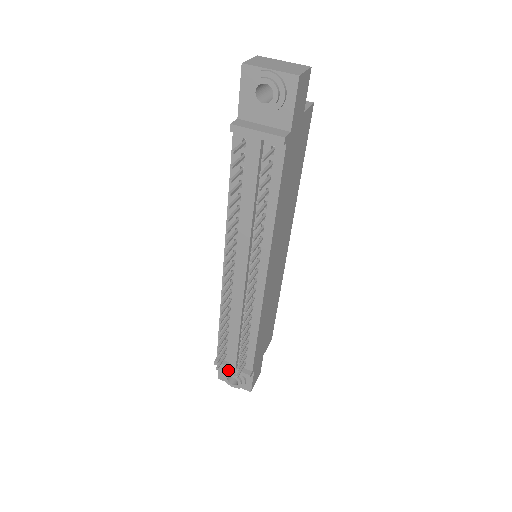
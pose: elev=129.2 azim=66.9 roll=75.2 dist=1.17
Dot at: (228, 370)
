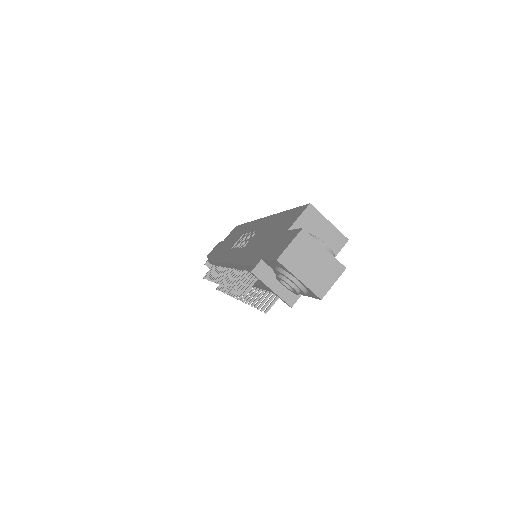
Dot at: occluded
